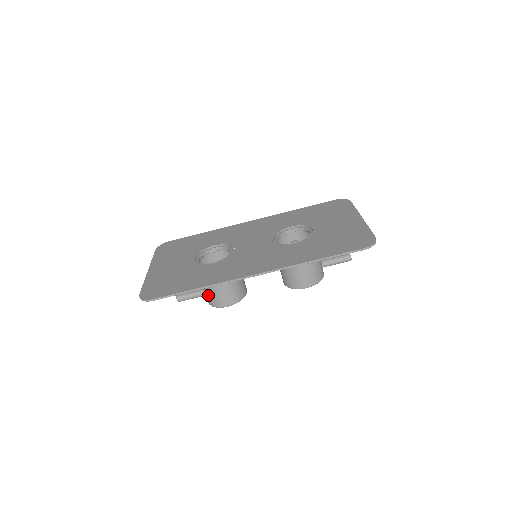
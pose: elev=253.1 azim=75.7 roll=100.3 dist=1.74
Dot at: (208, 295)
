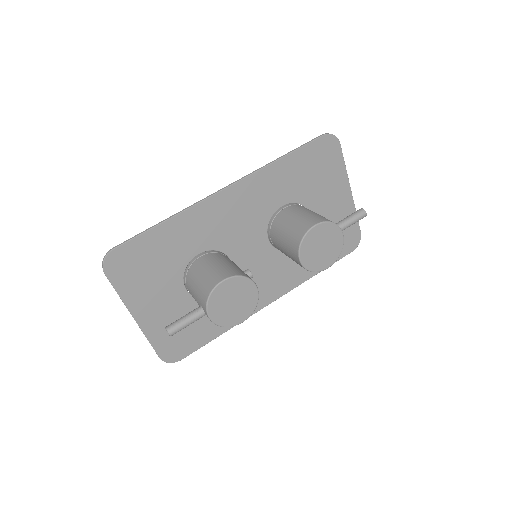
Dot at: (200, 290)
